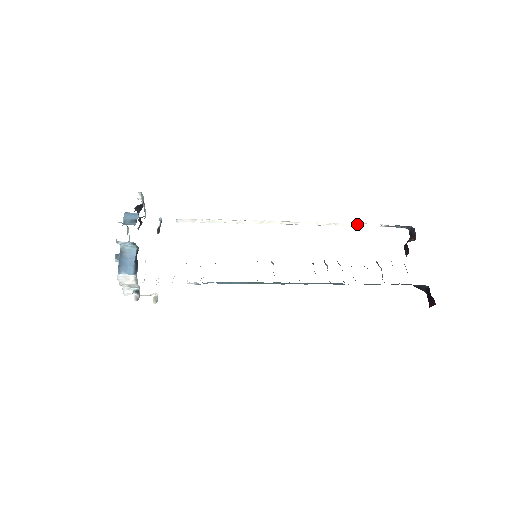
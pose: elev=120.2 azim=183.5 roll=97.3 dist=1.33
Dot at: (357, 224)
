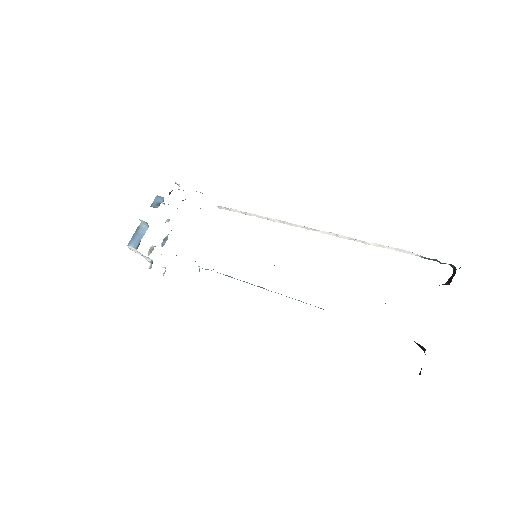
Dot at: (384, 246)
